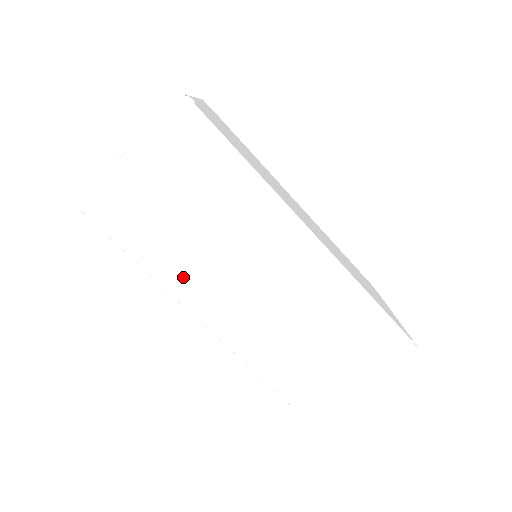
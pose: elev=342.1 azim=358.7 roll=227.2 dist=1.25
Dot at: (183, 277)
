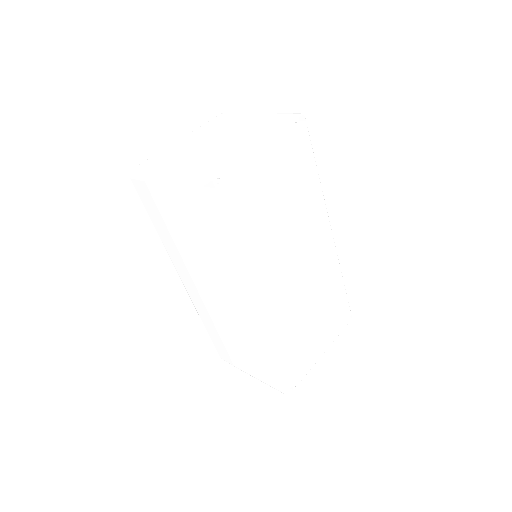
Dot at: (175, 254)
